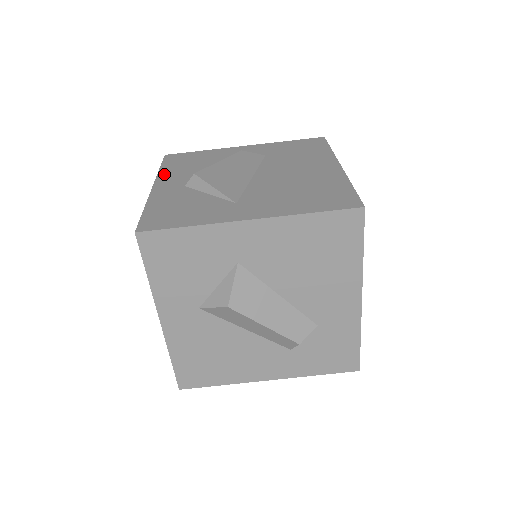
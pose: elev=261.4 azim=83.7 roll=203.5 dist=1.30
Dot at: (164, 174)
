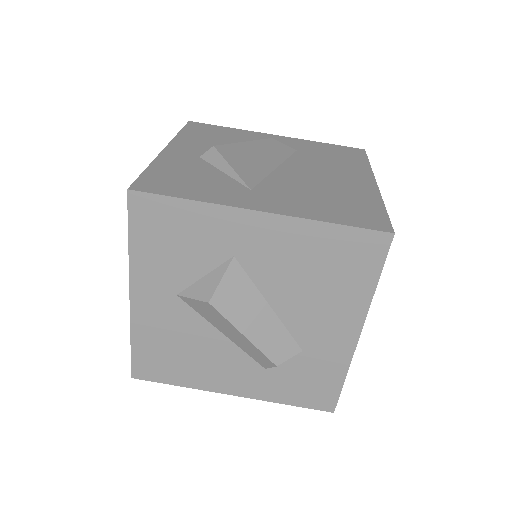
Dot at: (181, 139)
